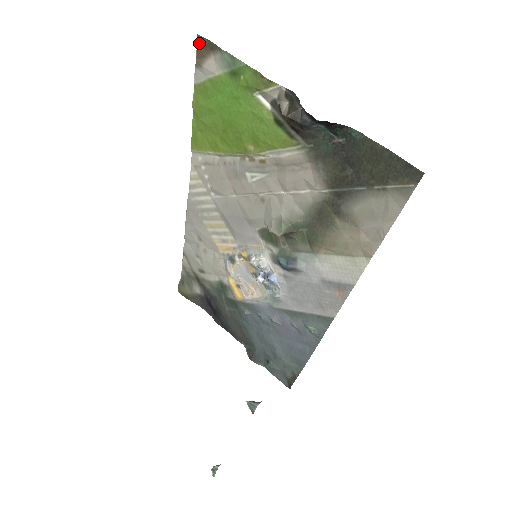
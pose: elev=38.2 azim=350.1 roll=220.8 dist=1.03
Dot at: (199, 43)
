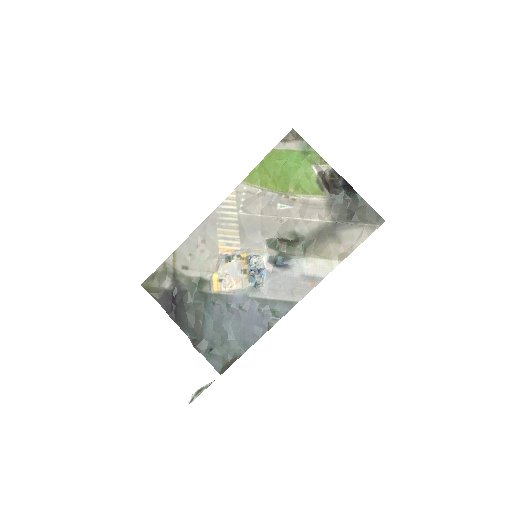
Dot at: (291, 133)
